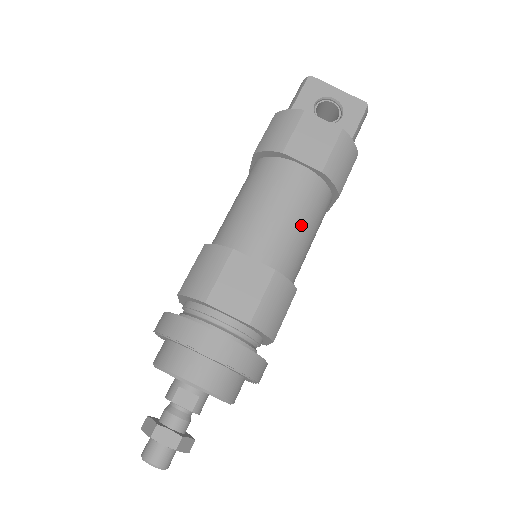
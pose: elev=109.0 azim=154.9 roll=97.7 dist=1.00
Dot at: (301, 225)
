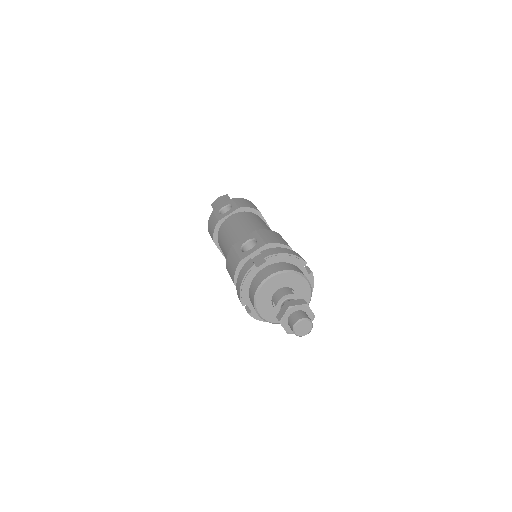
Dot at: occluded
